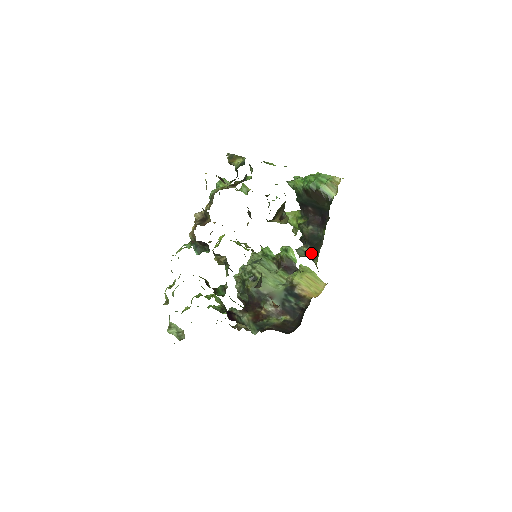
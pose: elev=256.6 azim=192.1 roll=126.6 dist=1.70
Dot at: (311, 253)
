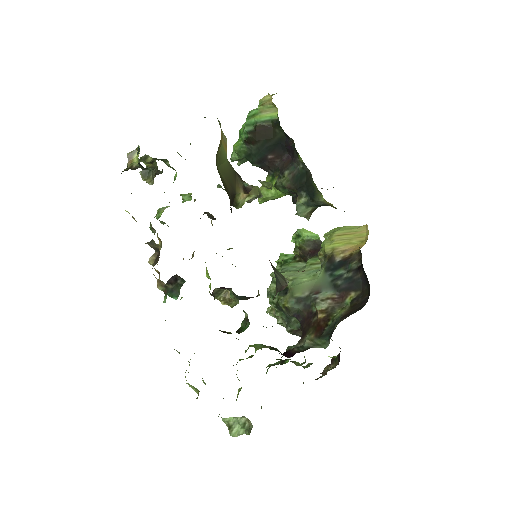
Dot at: (310, 197)
